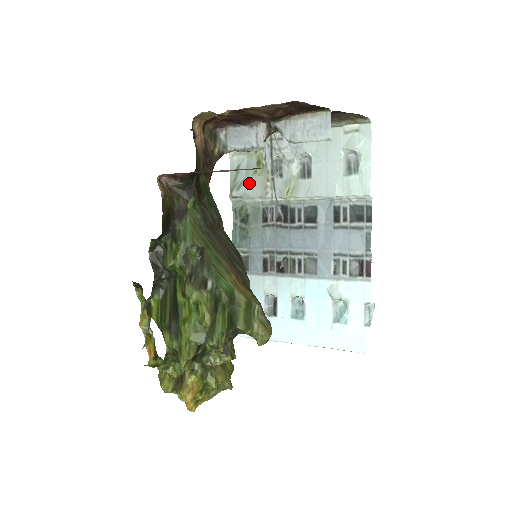
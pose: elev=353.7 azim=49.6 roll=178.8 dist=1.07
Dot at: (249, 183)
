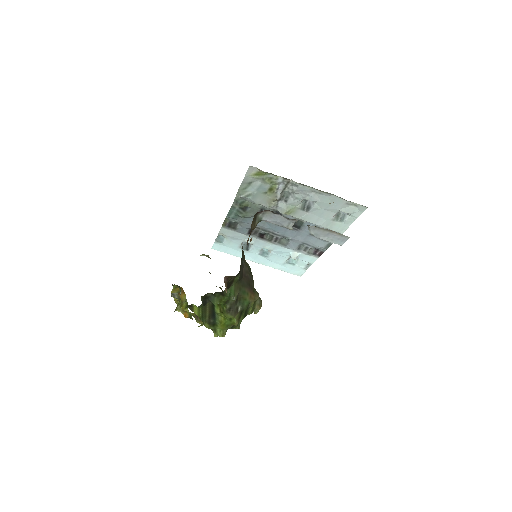
Dot at: (257, 196)
